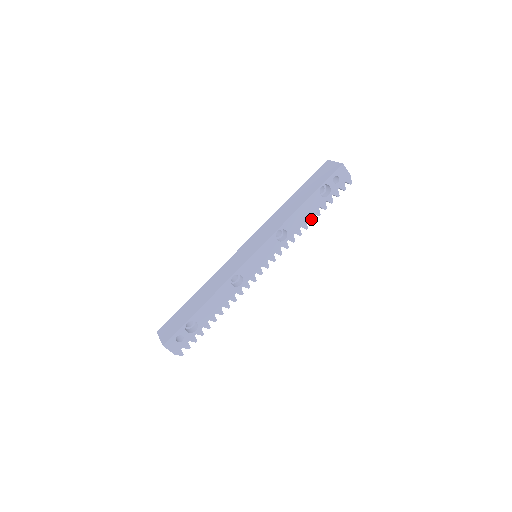
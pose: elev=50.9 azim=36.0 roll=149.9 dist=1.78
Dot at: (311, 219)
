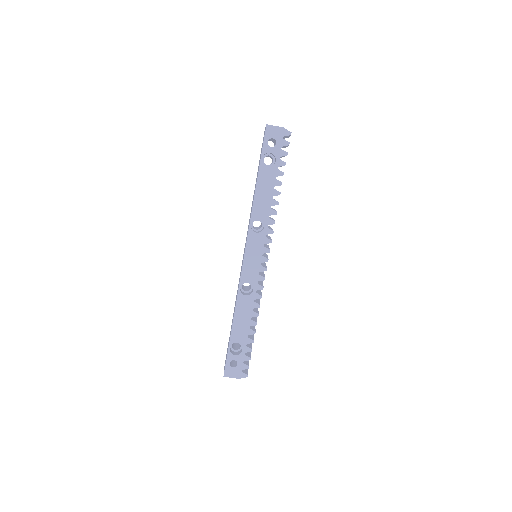
Dot at: (276, 193)
